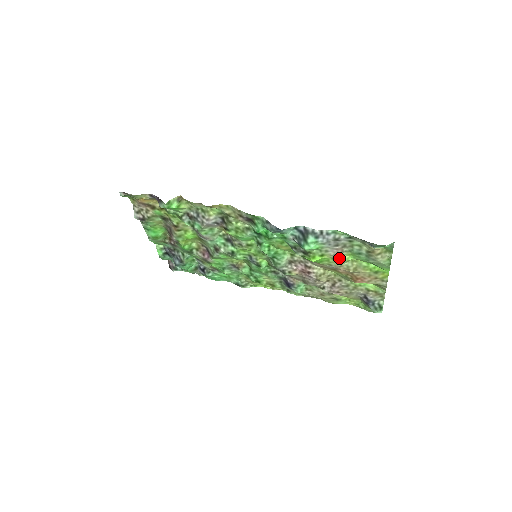
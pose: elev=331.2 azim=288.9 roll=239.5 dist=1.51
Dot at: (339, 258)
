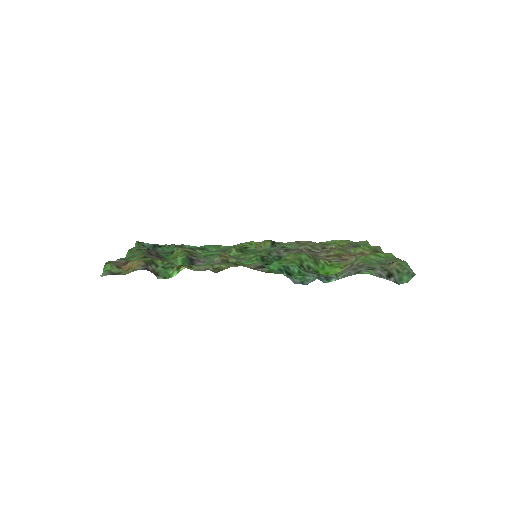
Dot at: (351, 263)
